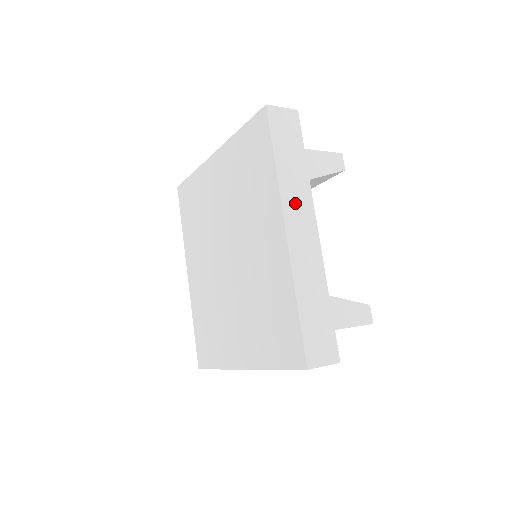
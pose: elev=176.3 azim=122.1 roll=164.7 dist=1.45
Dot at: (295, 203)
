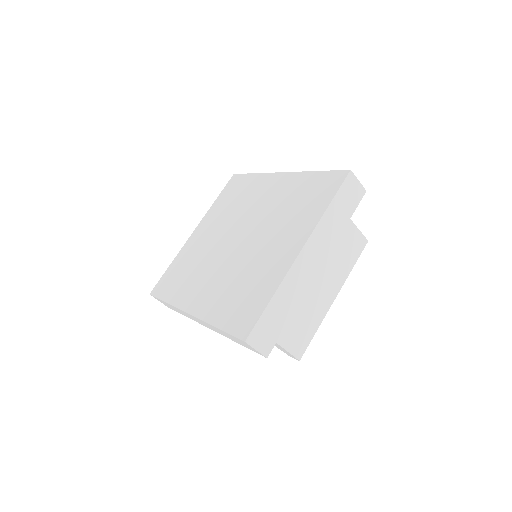
Dot at: occluded
